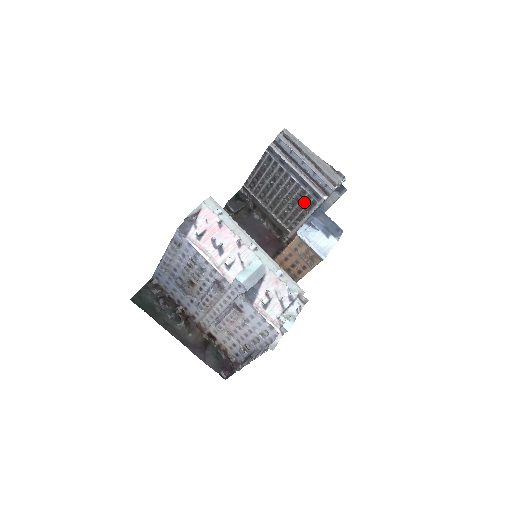
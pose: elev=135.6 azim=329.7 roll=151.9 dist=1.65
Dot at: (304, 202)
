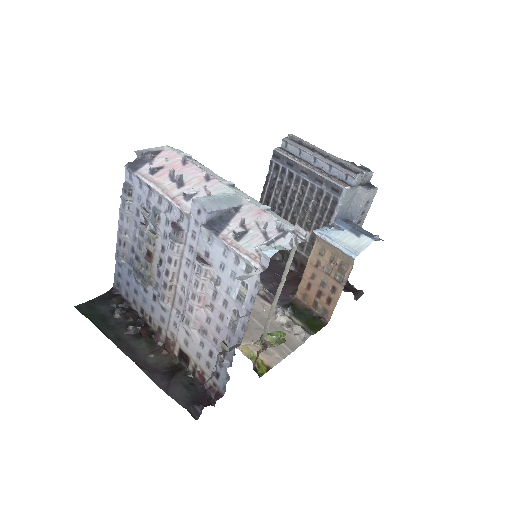
Dot at: (323, 207)
